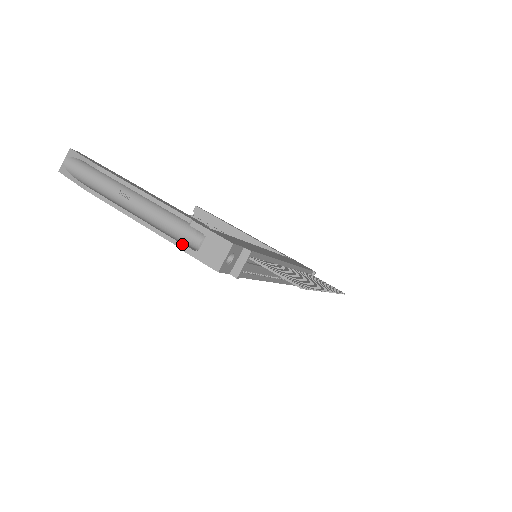
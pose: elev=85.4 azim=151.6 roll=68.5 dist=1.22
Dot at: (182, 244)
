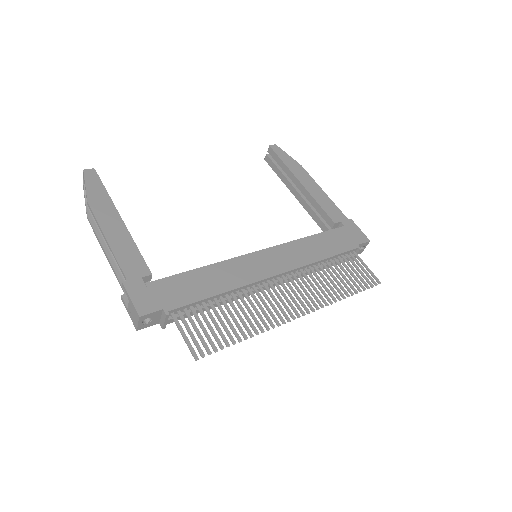
Dot at: (121, 297)
